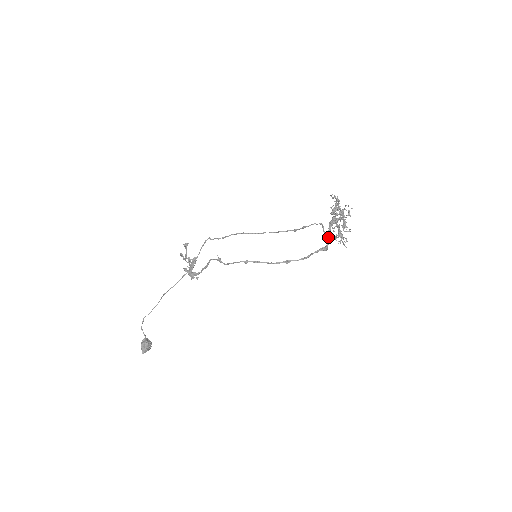
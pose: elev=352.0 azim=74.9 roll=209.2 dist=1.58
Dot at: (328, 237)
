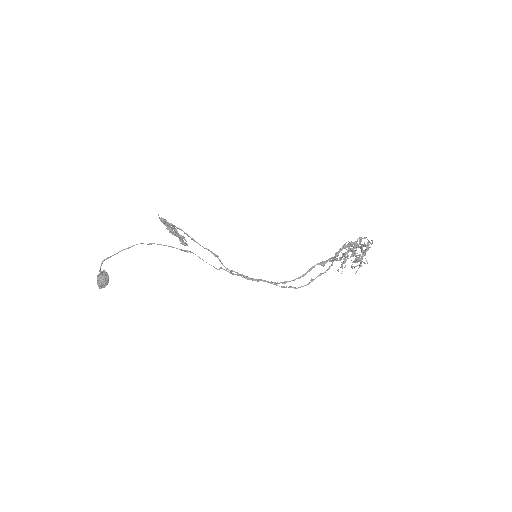
Dot at: (333, 257)
